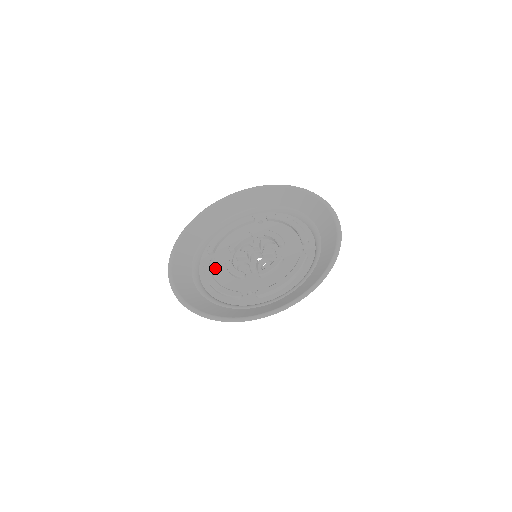
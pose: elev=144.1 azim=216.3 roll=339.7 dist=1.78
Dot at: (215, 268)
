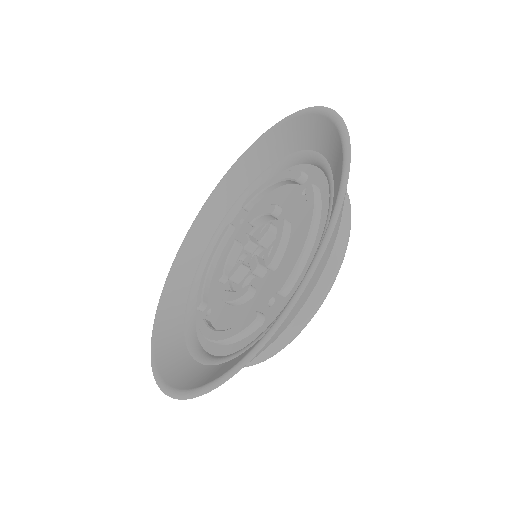
Dot at: (215, 319)
